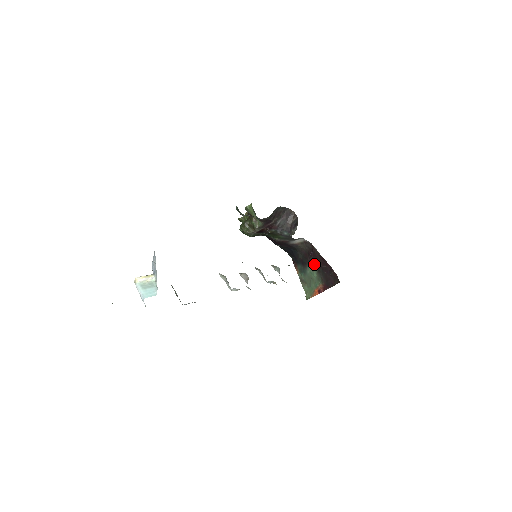
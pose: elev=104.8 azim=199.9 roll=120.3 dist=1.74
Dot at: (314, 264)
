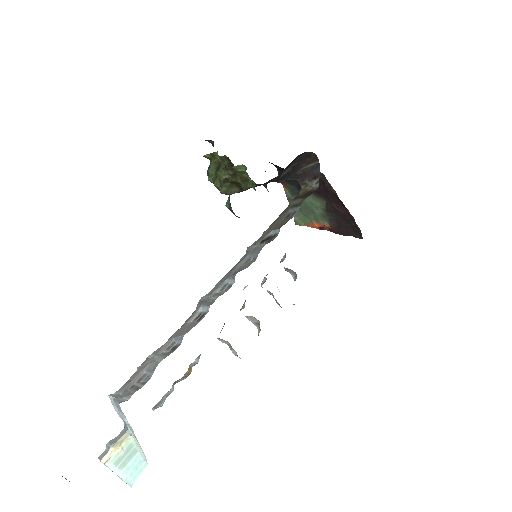
Dot at: (321, 198)
